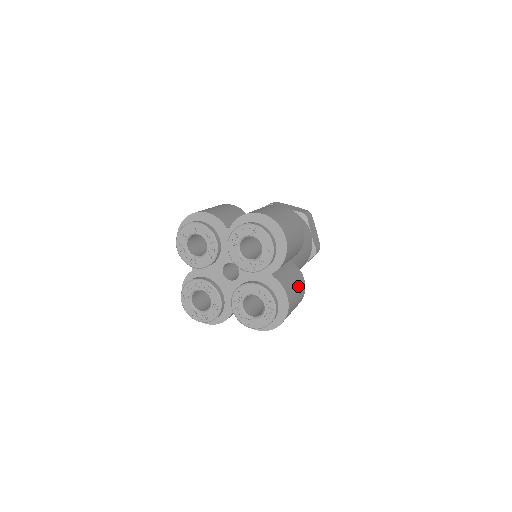
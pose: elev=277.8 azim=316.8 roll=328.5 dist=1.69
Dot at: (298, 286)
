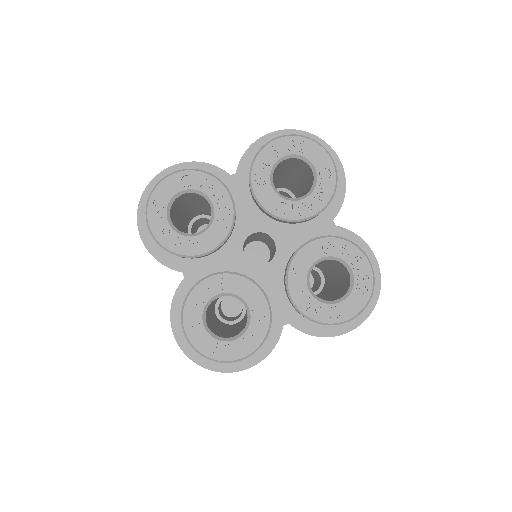
Dot at: occluded
